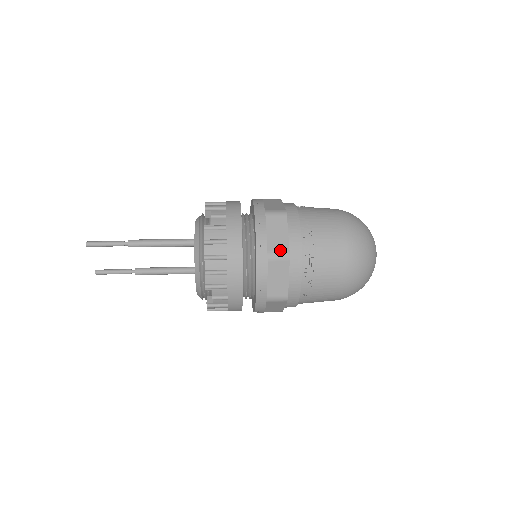
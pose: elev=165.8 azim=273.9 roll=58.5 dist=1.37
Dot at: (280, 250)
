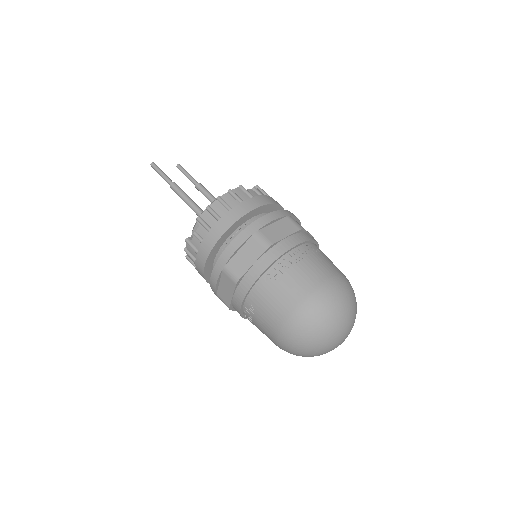
Dot at: (224, 300)
